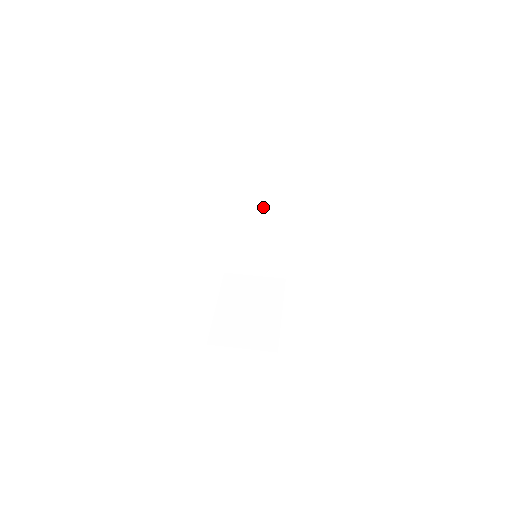
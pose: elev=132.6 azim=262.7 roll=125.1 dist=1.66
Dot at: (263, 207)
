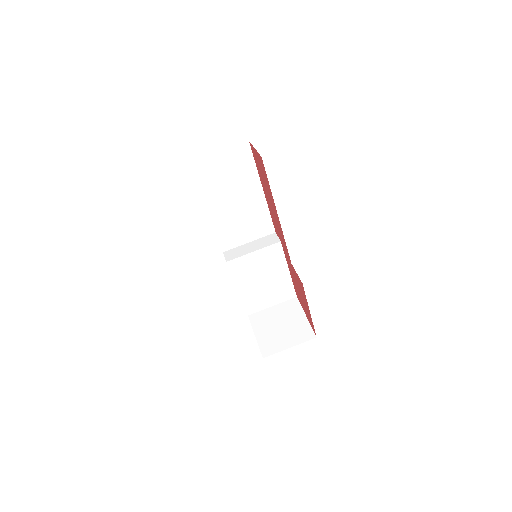
Dot at: occluded
